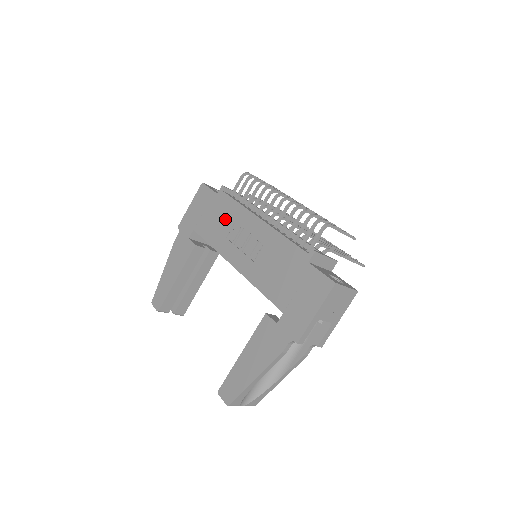
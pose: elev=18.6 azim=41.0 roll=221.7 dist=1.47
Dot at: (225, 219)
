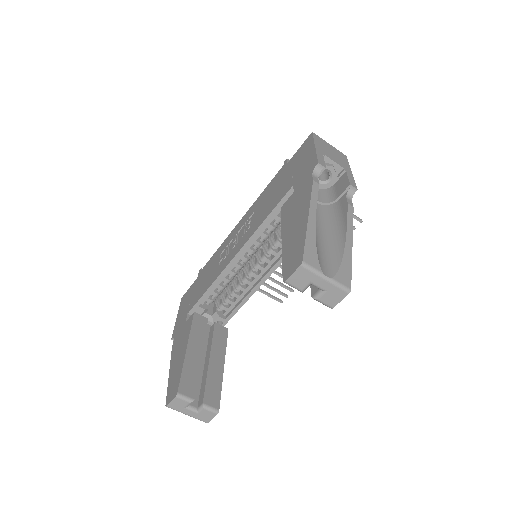
Dot at: (211, 267)
